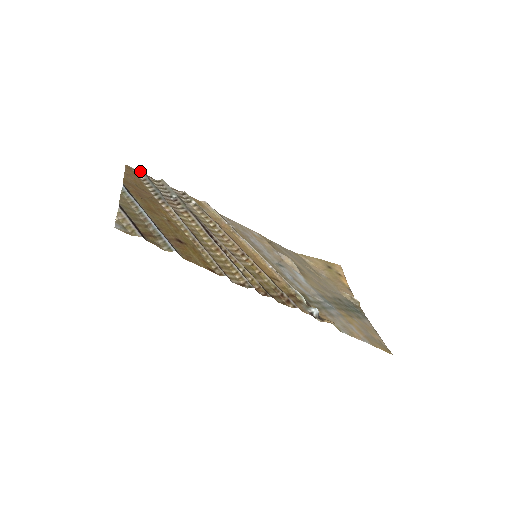
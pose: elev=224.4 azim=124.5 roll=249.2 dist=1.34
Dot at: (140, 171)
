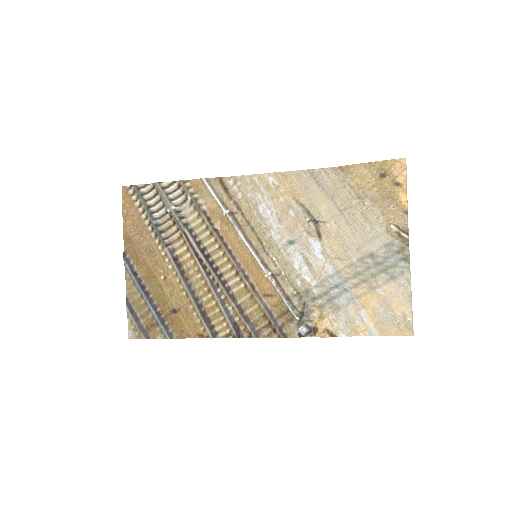
Dot at: (134, 189)
